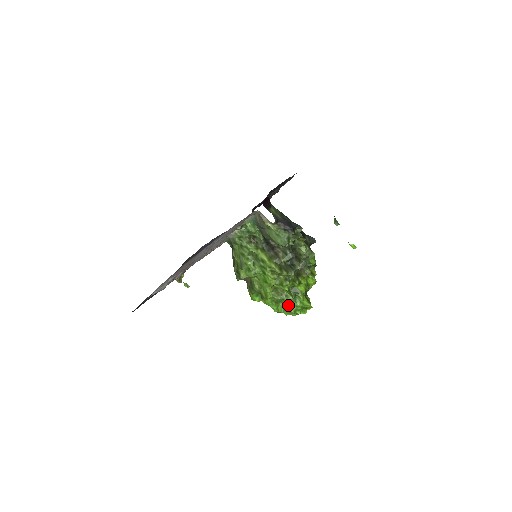
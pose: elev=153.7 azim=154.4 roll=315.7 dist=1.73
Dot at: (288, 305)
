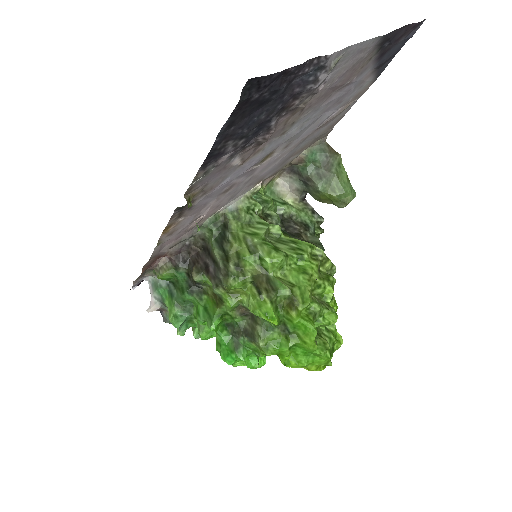
Dot at: (319, 335)
